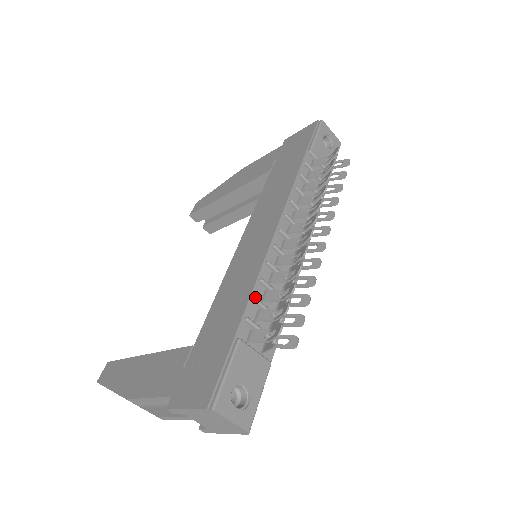
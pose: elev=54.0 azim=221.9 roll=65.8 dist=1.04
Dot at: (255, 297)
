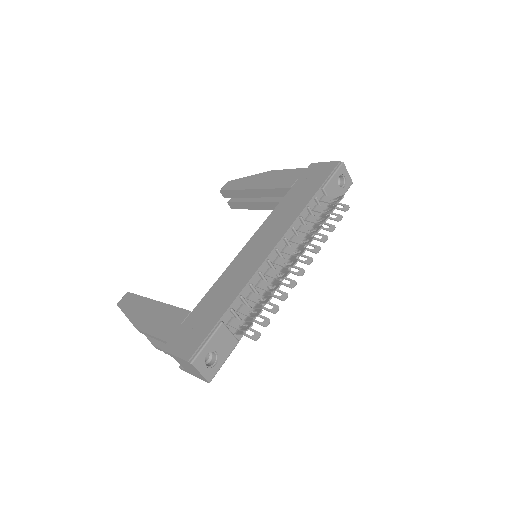
Dot at: (242, 296)
